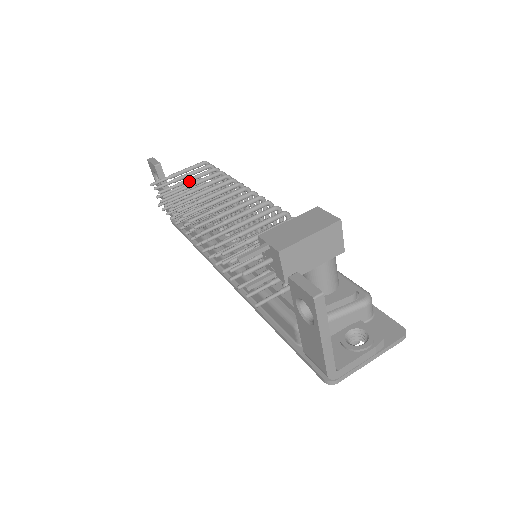
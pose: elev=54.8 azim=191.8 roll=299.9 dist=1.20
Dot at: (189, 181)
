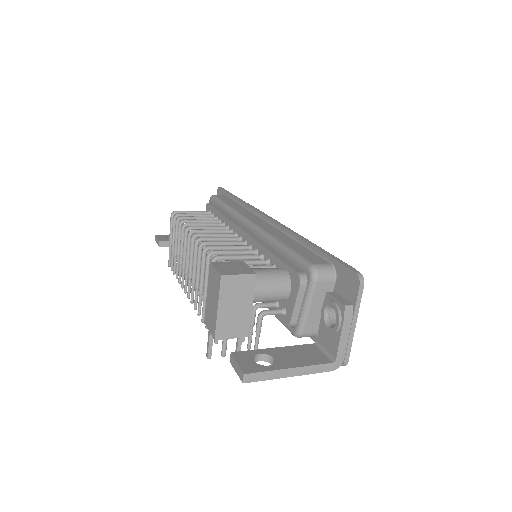
Dot at: (176, 248)
